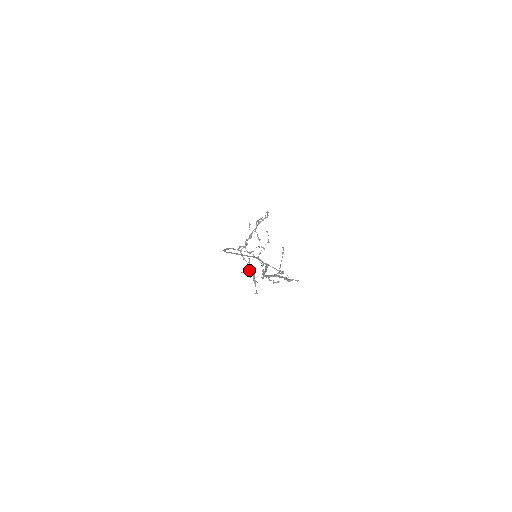
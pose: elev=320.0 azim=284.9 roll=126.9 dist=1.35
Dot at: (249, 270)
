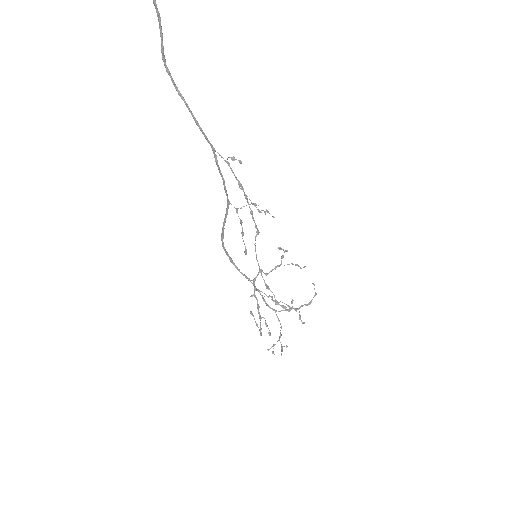
Dot at: (254, 292)
